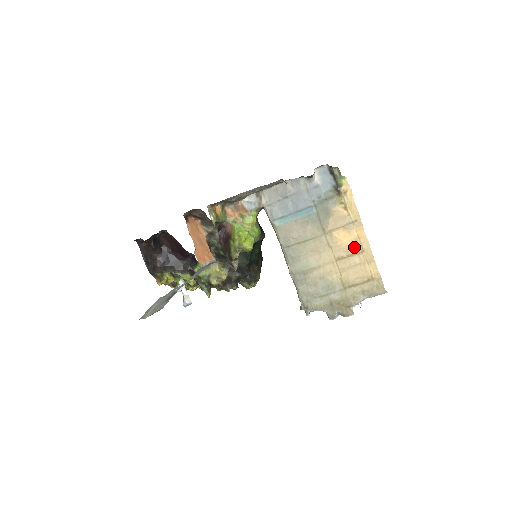
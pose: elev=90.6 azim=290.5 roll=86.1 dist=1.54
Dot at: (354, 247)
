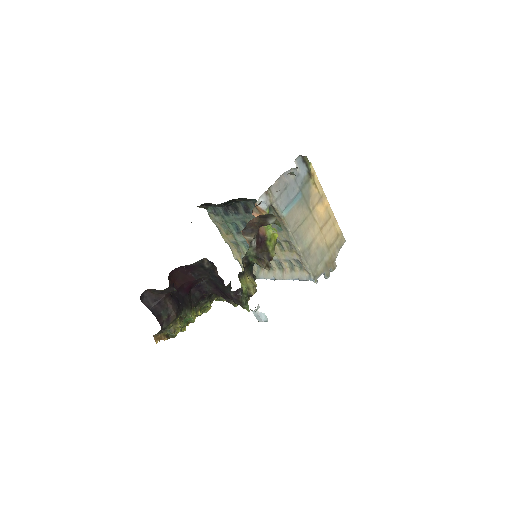
Dot at: (326, 215)
